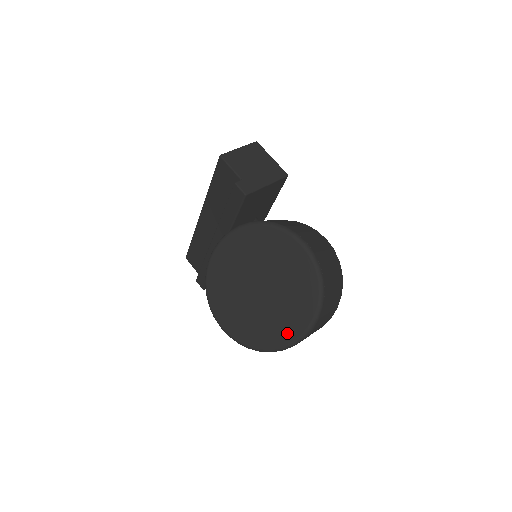
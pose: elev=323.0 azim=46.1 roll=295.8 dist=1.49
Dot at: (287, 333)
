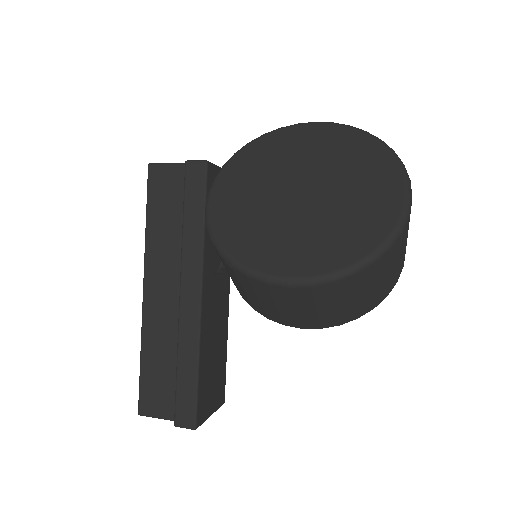
Dot at: (386, 203)
